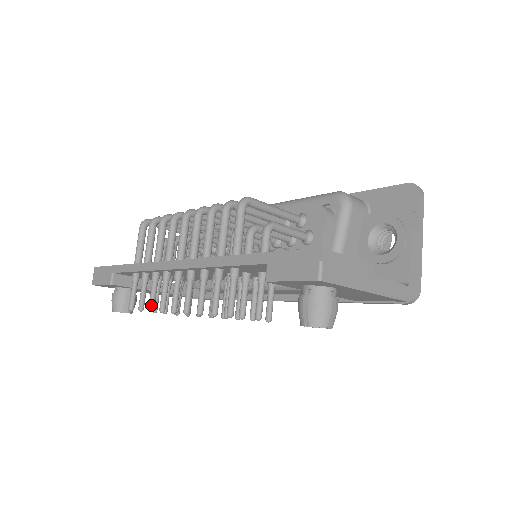
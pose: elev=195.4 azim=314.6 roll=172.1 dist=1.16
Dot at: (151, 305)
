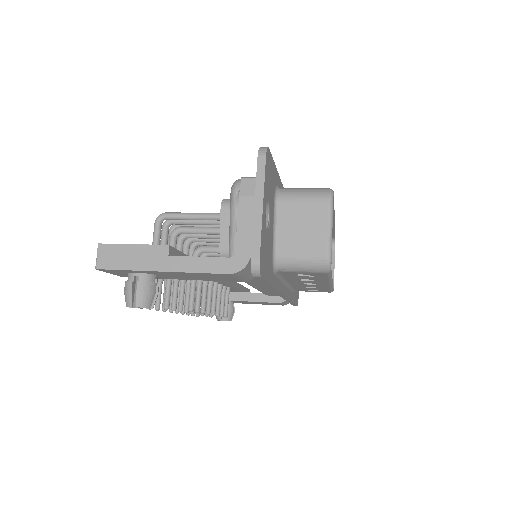
Dot at: occluded
